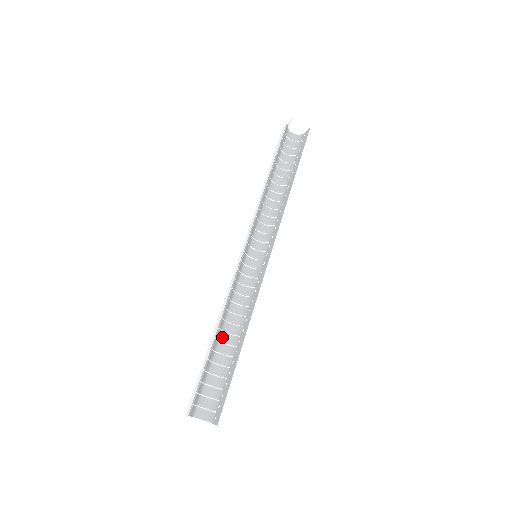
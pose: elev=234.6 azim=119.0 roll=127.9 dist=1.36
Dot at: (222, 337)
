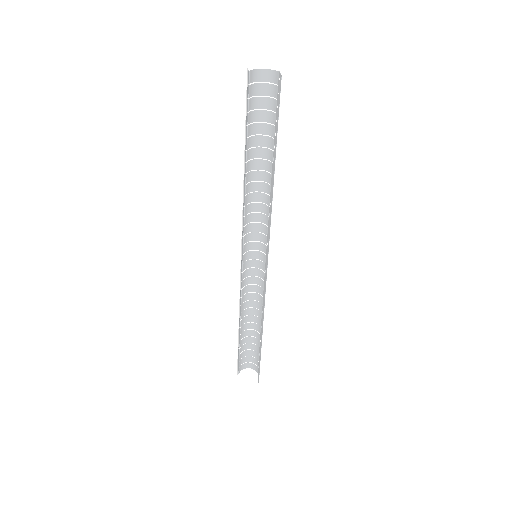
Dot at: (242, 338)
